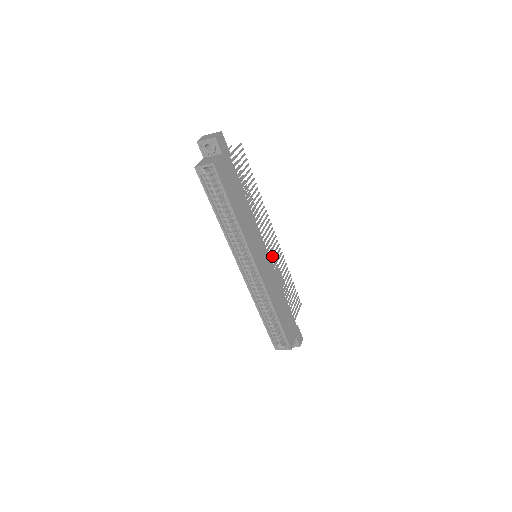
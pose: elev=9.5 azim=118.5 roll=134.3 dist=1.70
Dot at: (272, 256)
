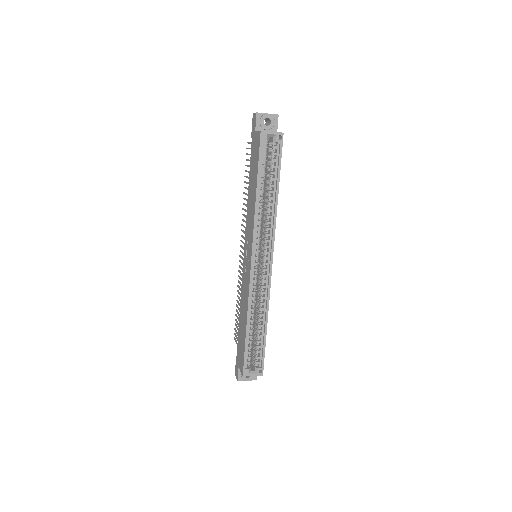
Dot at: occluded
